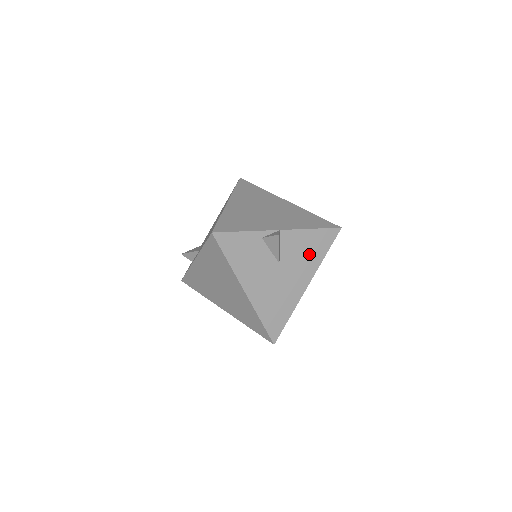
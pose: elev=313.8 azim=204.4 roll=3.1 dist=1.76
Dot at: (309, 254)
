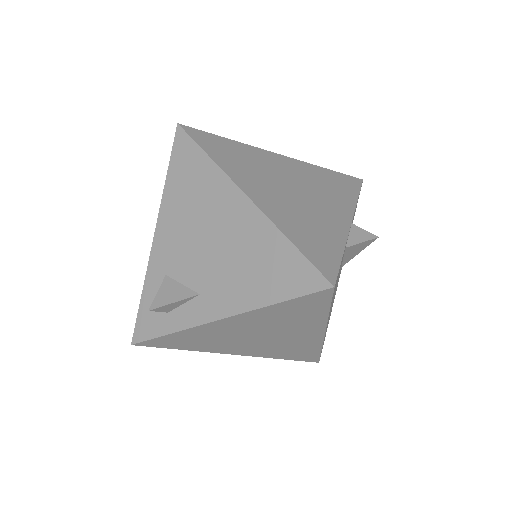
Dot at: occluded
